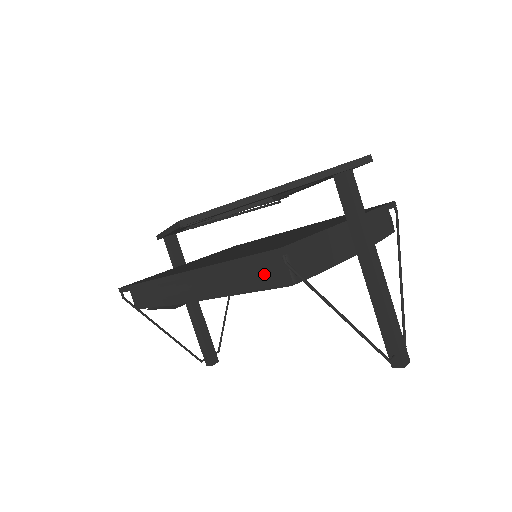
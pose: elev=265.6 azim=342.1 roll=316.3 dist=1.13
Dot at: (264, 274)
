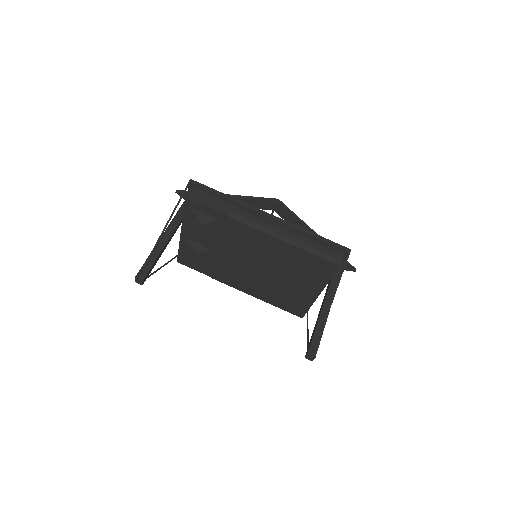
Dot at: (329, 252)
